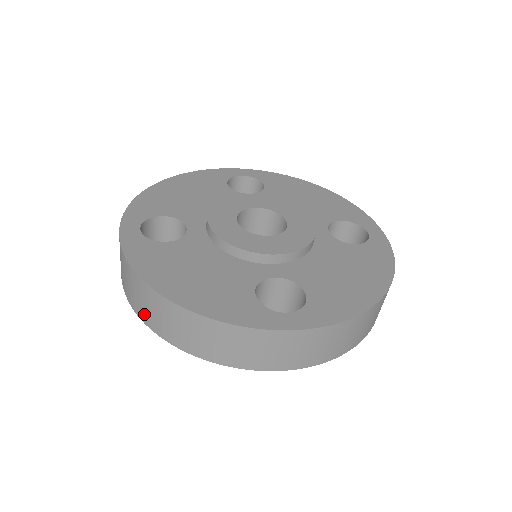
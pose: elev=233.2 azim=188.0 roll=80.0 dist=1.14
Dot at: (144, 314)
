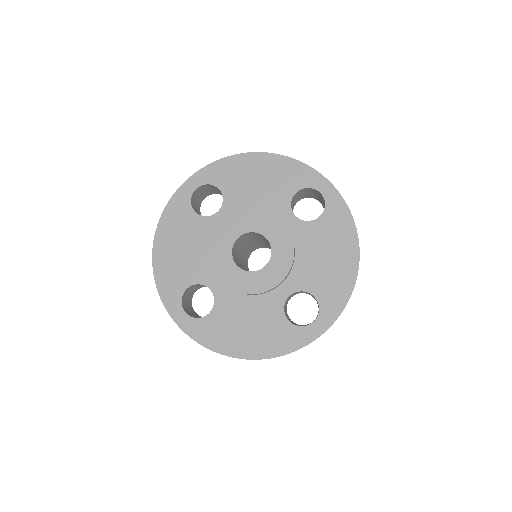
Dot at: occluded
